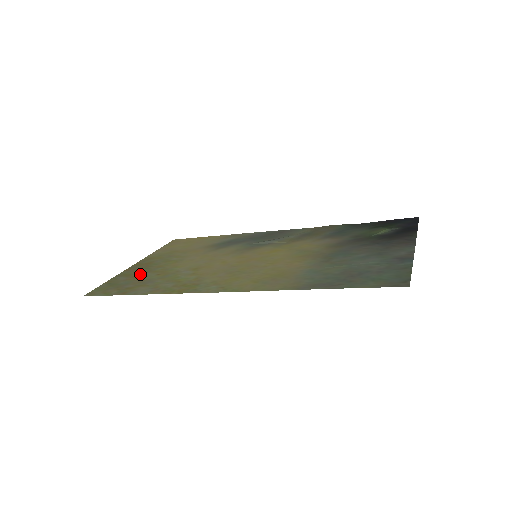
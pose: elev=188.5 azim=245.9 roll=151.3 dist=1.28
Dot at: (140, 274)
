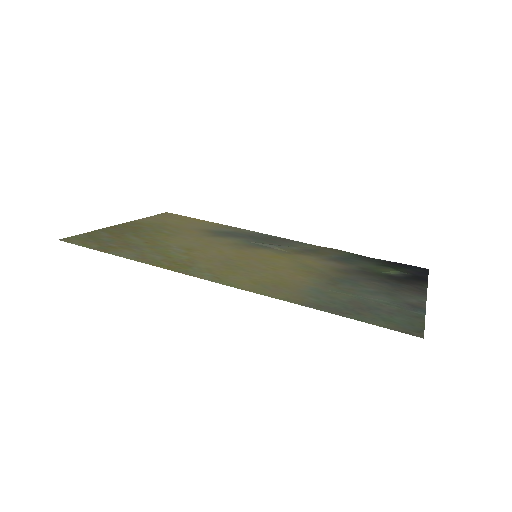
Dot at: (126, 236)
